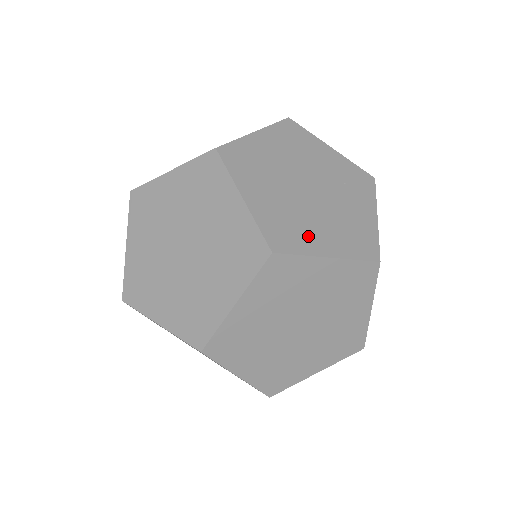
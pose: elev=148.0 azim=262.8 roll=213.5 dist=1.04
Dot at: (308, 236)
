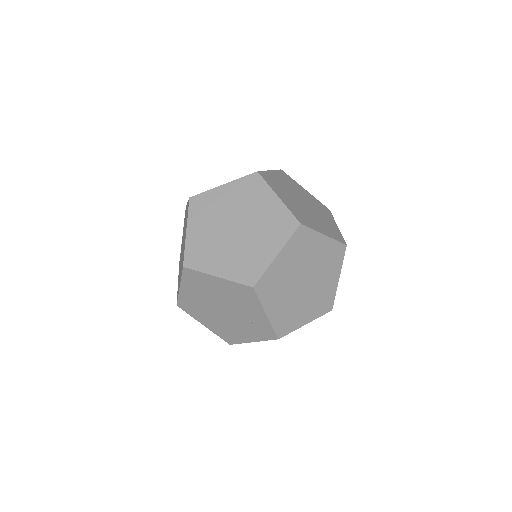
Dot at: (312, 223)
